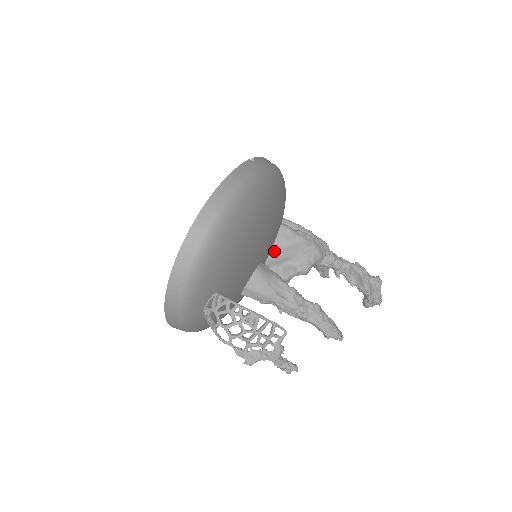
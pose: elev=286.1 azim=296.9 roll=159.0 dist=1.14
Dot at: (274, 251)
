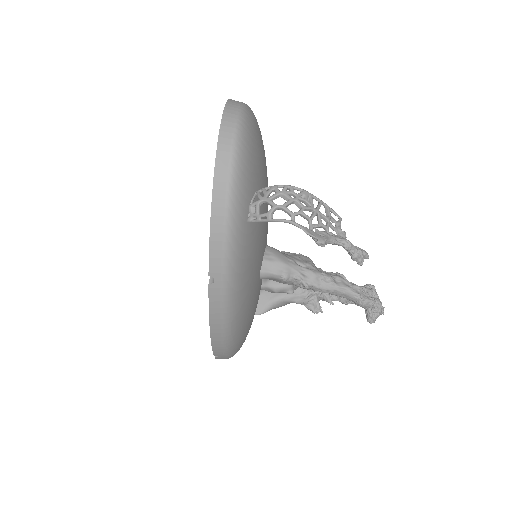
Dot at: occluded
